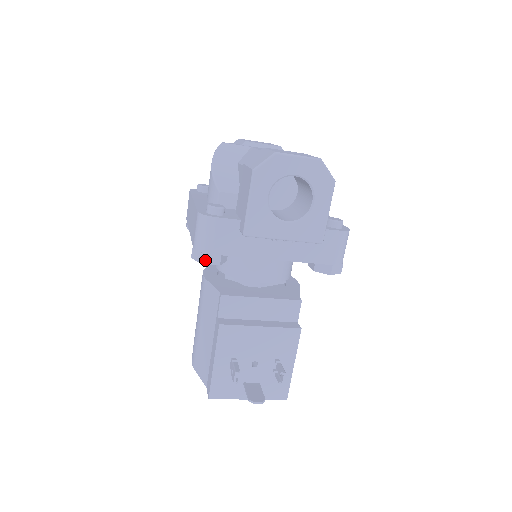
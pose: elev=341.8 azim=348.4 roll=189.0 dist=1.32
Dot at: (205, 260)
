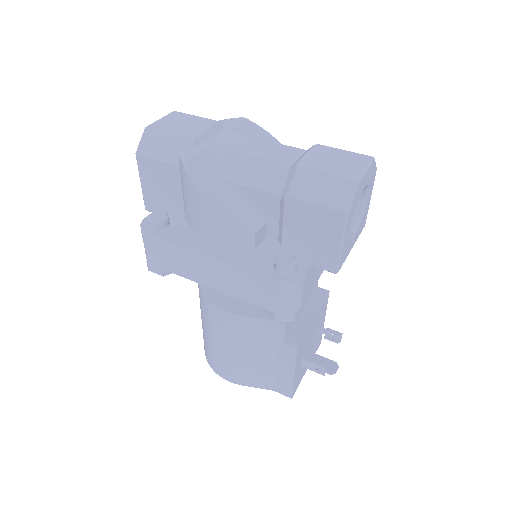
Dot at: (296, 316)
